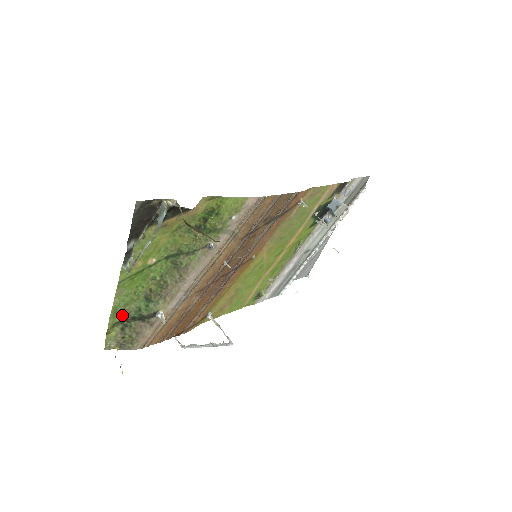
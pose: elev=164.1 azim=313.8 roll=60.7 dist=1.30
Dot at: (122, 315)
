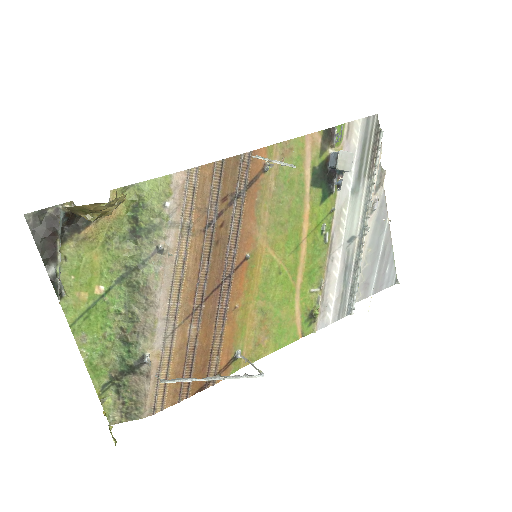
Dot at: (107, 372)
